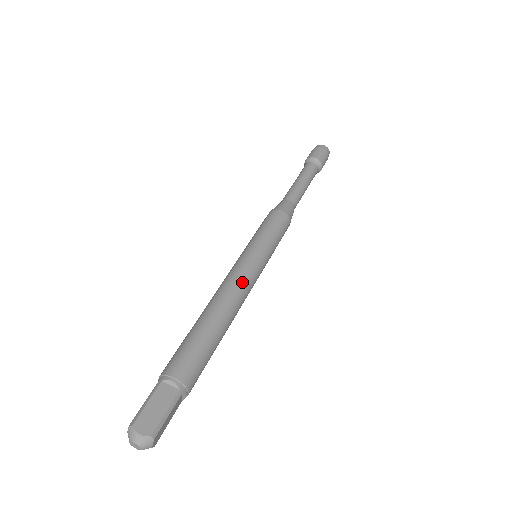
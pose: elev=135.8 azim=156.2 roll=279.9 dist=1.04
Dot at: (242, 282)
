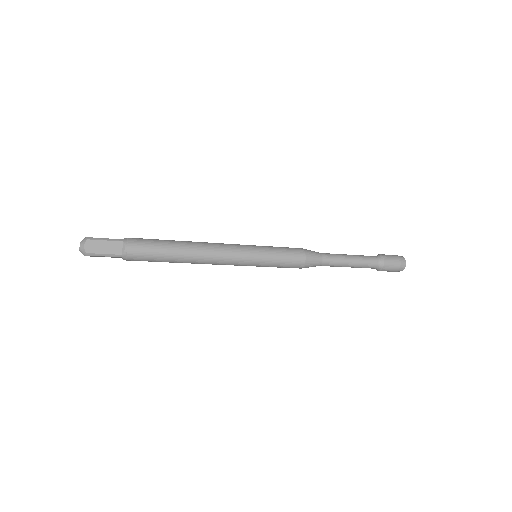
Dot at: (221, 244)
